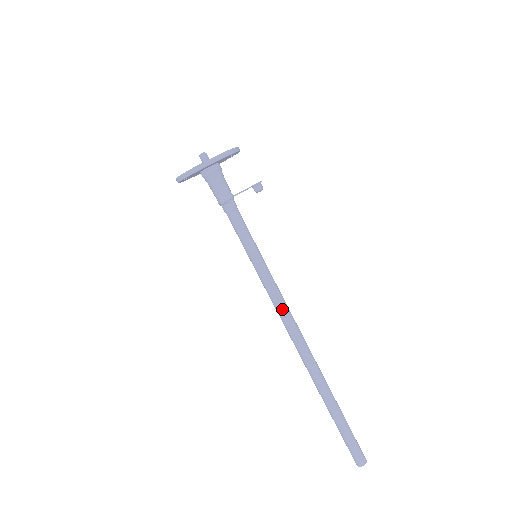
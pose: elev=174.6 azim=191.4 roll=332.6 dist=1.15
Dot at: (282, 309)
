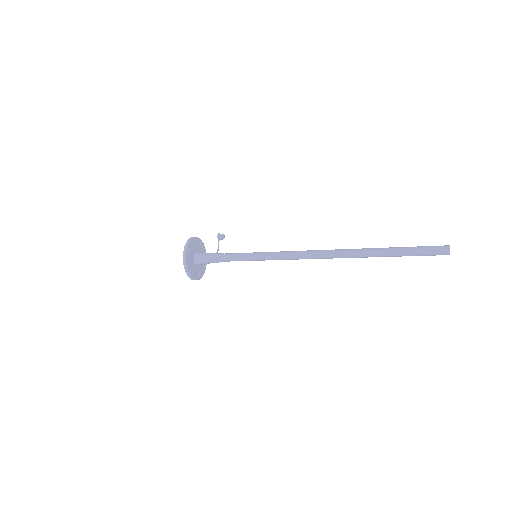
Dot at: (294, 255)
